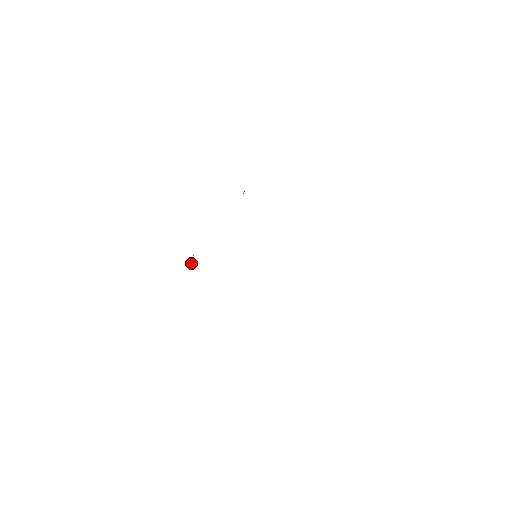
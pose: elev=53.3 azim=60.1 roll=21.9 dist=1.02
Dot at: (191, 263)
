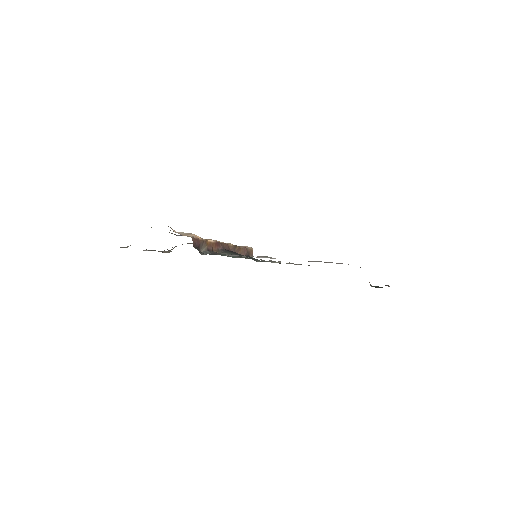
Dot at: (247, 254)
